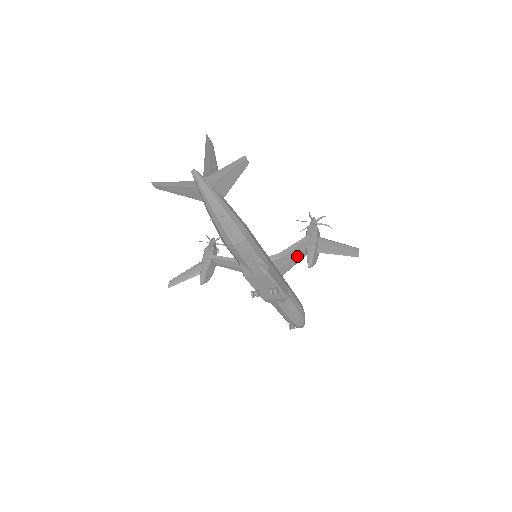
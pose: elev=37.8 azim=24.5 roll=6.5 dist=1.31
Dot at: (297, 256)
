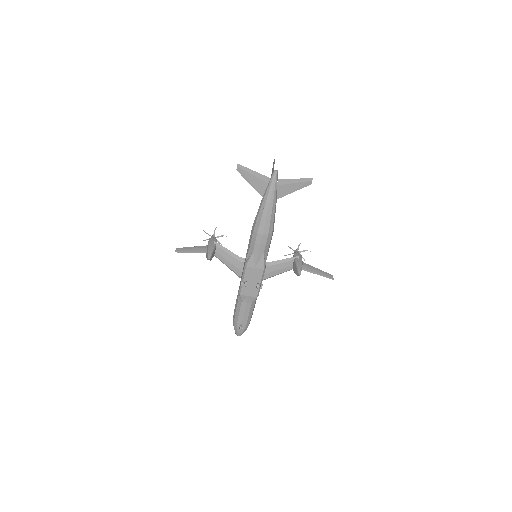
Dot at: (280, 270)
